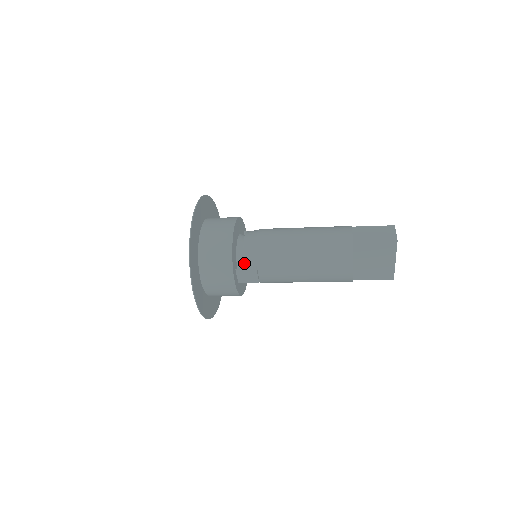
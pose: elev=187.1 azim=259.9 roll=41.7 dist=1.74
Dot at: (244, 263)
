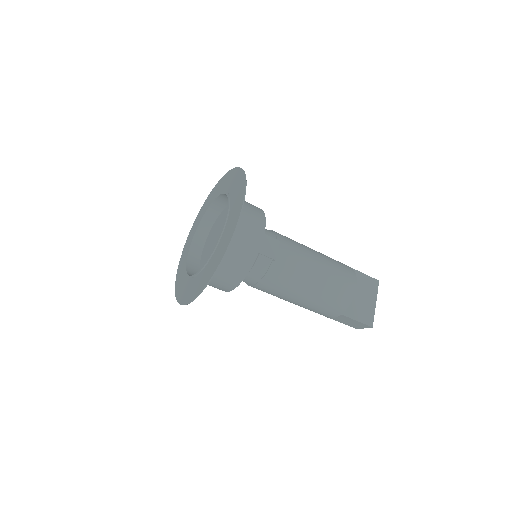
Dot at: occluded
